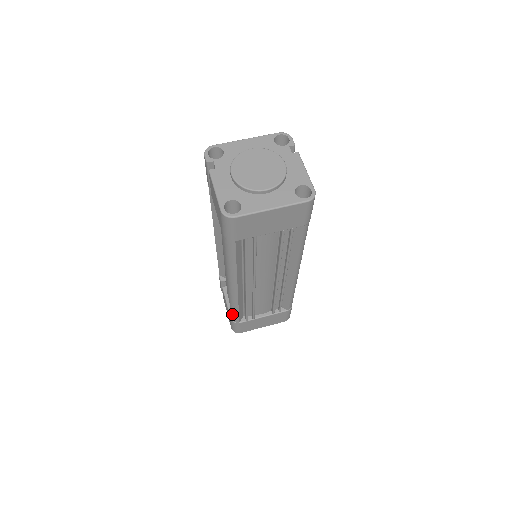
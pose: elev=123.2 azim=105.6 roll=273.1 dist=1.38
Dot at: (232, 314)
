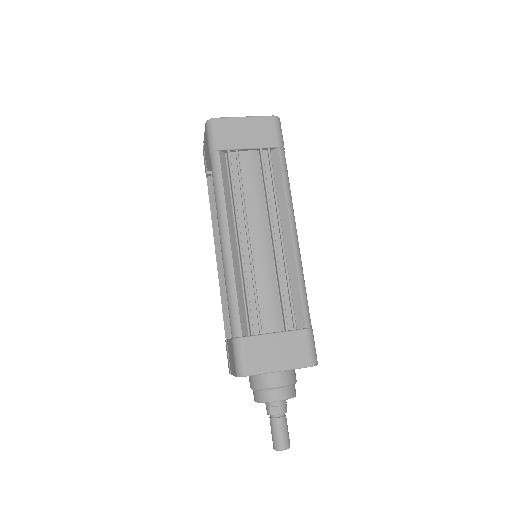
Dot at: (231, 316)
